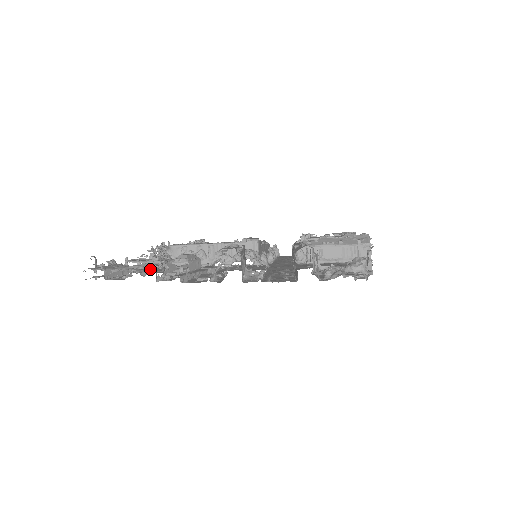
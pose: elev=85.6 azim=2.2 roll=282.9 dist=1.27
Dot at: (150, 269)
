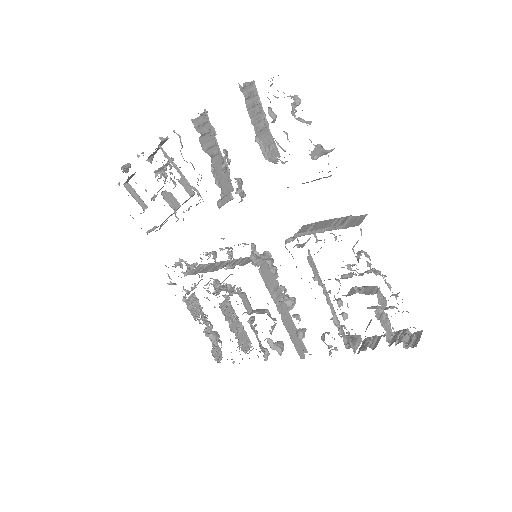
Dot at: occluded
